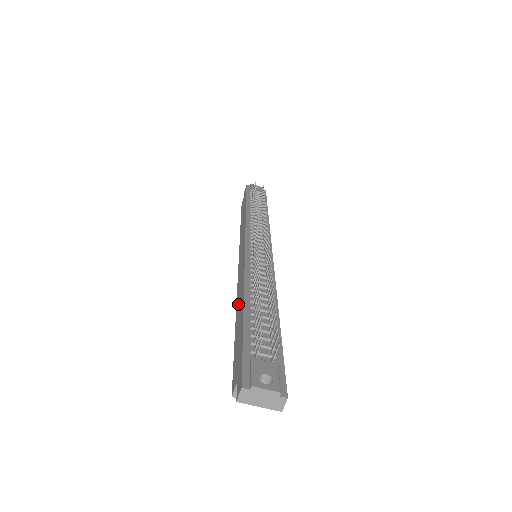
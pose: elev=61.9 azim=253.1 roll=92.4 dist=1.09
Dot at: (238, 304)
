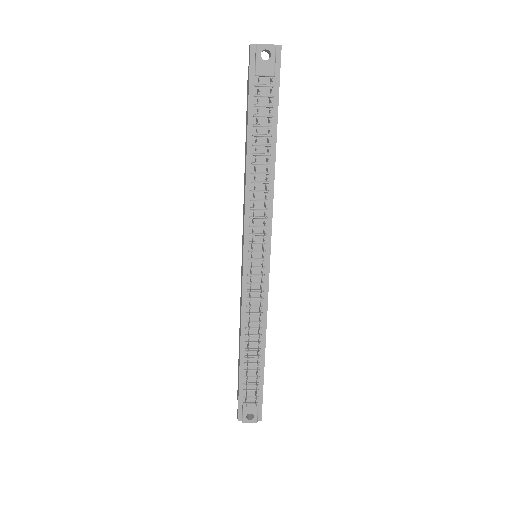
Dot at: occluded
